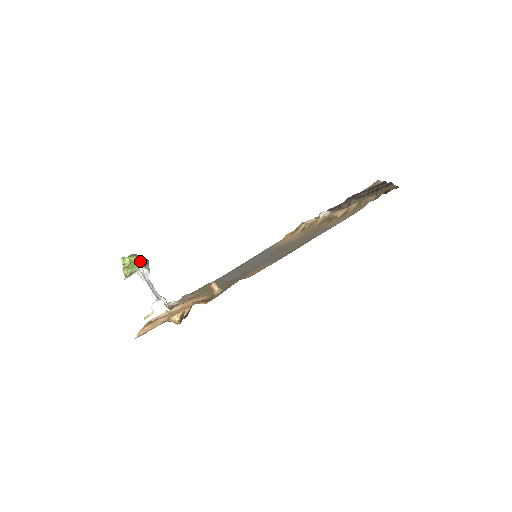
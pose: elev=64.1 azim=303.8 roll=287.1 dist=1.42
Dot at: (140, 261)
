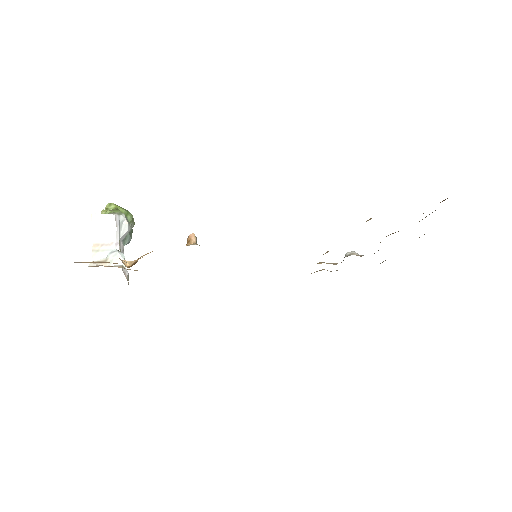
Dot at: (126, 214)
